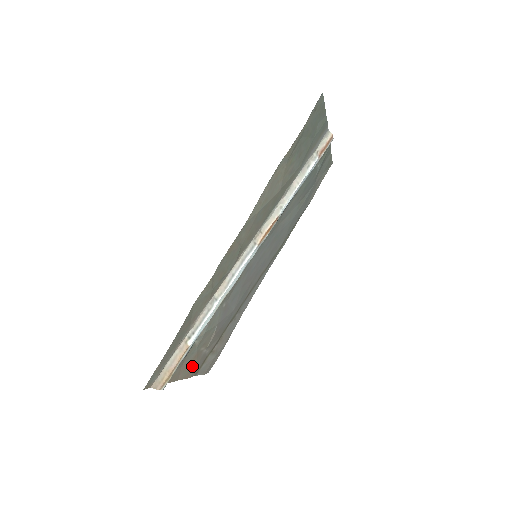
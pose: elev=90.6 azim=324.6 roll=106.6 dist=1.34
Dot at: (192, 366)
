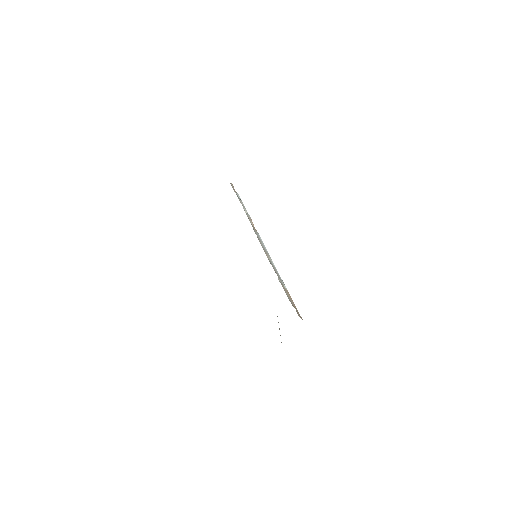
Dot at: occluded
